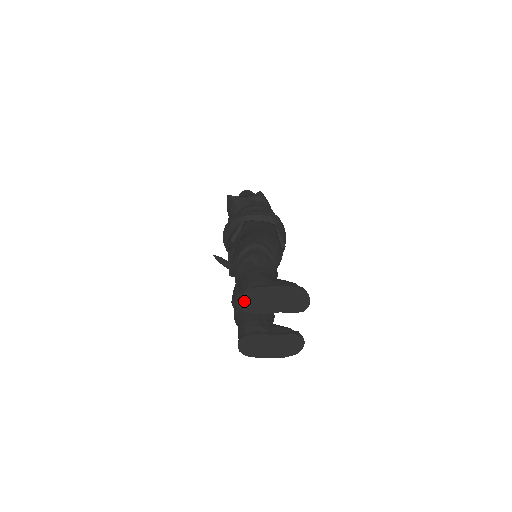
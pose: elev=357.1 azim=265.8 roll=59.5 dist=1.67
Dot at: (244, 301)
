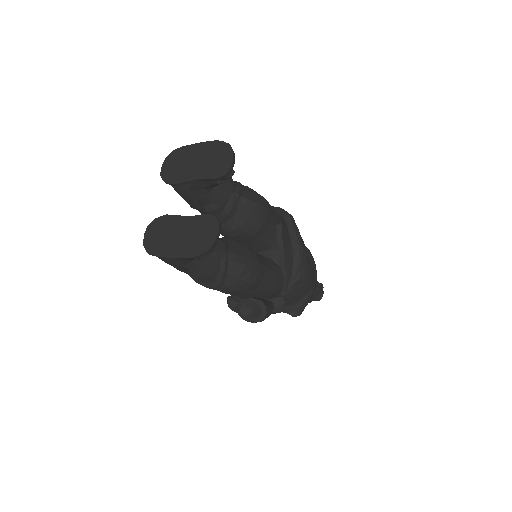
Dot at: (166, 166)
